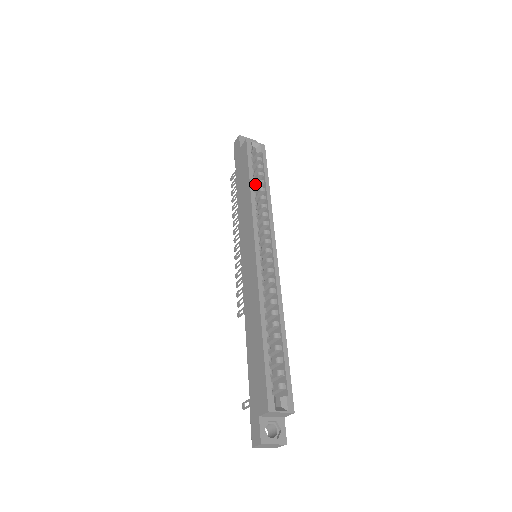
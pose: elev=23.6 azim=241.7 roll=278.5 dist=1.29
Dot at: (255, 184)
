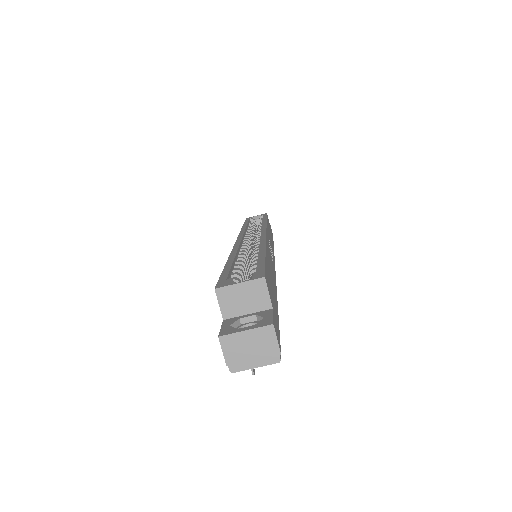
Dot at: occluded
